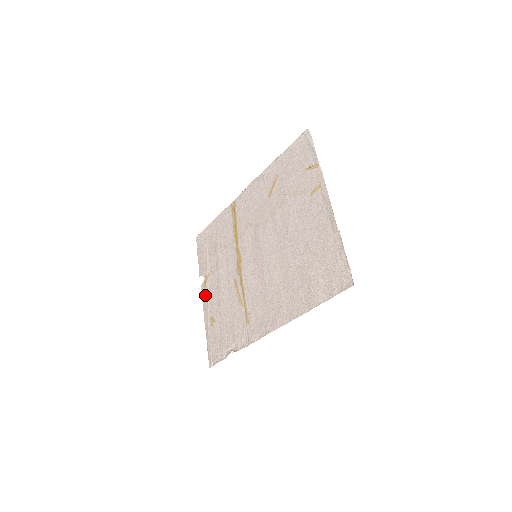
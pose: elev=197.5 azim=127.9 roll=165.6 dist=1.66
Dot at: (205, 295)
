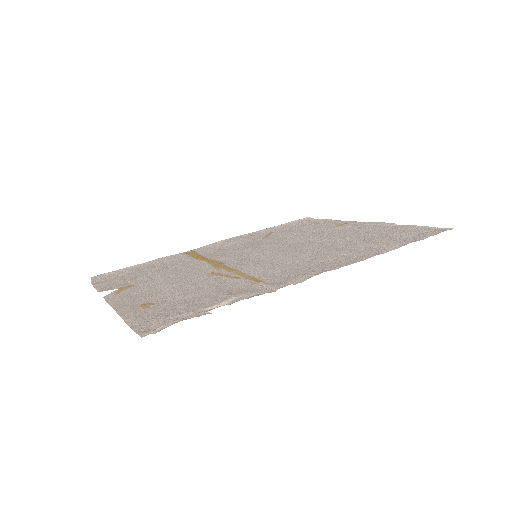
Dot at: (120, 296)
